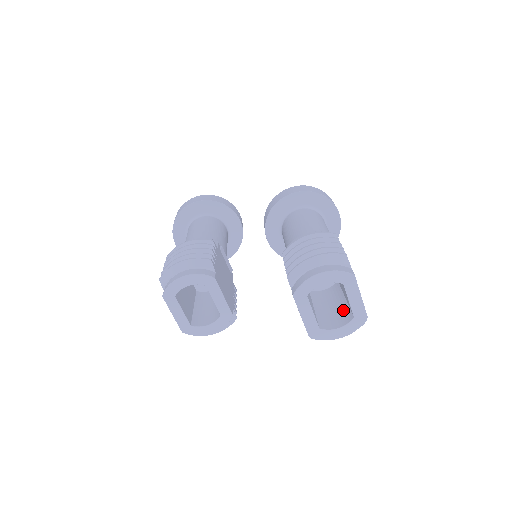
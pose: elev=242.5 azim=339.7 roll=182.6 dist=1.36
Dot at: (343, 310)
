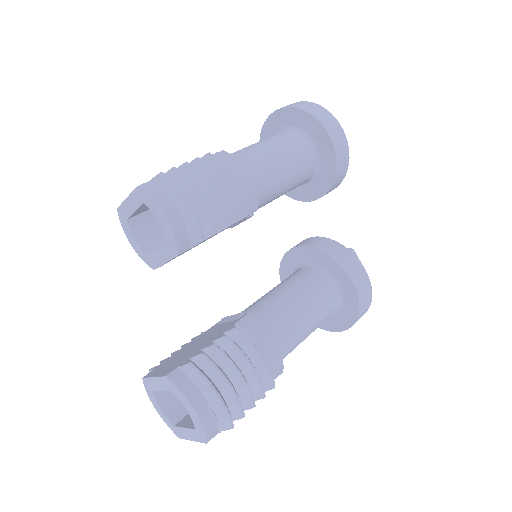
Dot at: occluded
